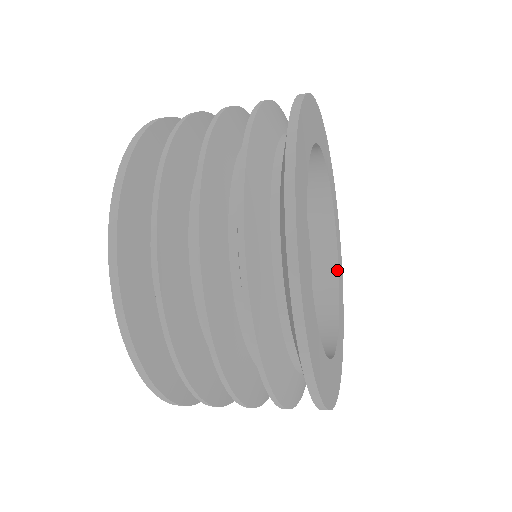
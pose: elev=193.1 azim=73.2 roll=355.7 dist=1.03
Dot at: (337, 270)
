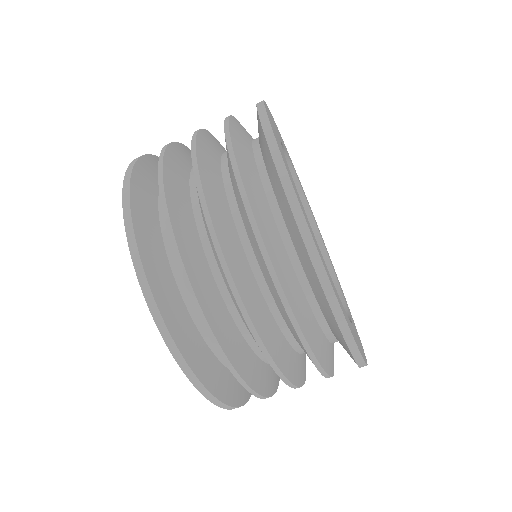
Dot at: occluded
